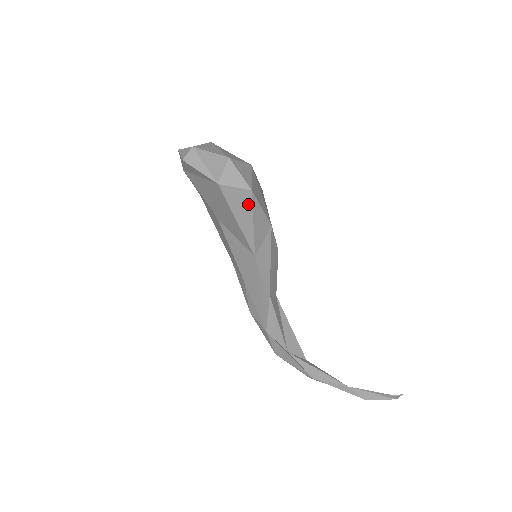
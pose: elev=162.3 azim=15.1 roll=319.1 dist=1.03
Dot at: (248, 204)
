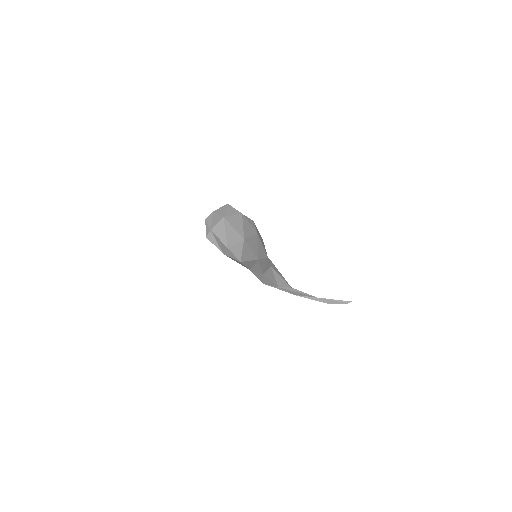
Dot at: occluded
